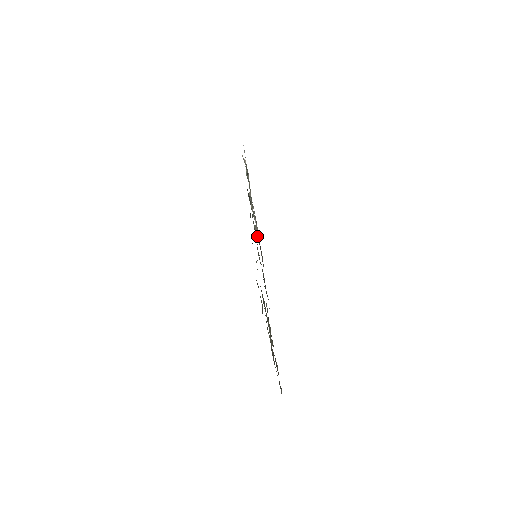
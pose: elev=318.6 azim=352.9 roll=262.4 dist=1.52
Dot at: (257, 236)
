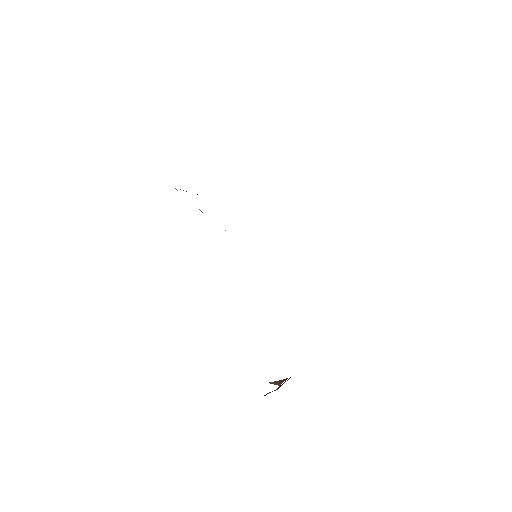
Dot at: occluded
